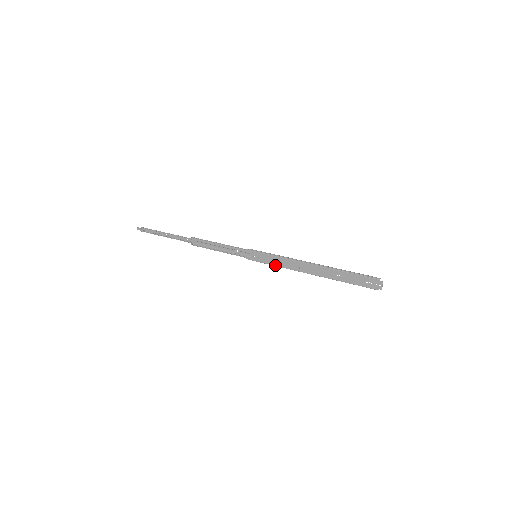
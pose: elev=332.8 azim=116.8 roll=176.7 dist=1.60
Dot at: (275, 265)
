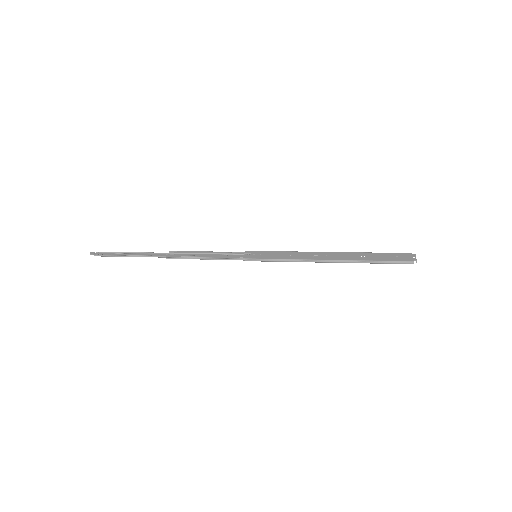
Dot at: (281, 258)
